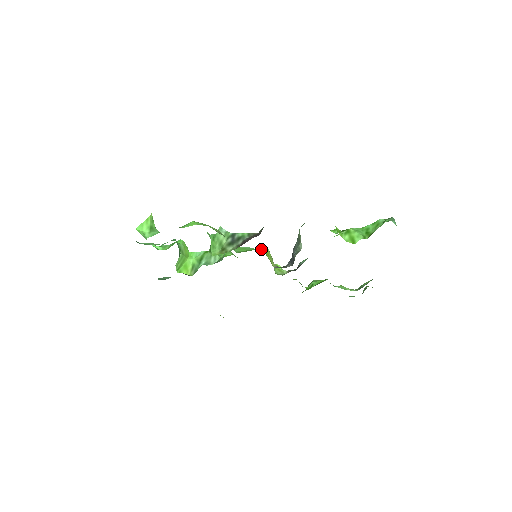
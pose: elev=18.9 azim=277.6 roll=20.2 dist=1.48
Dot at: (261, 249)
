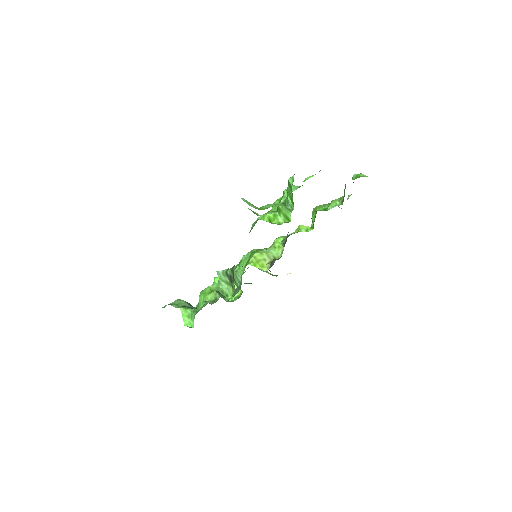
Dot at: (250, 262)
